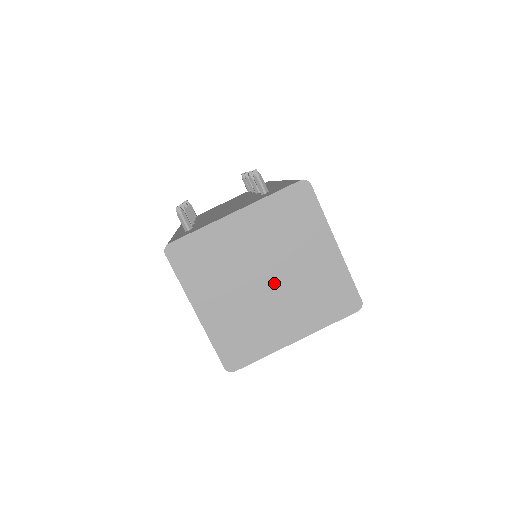
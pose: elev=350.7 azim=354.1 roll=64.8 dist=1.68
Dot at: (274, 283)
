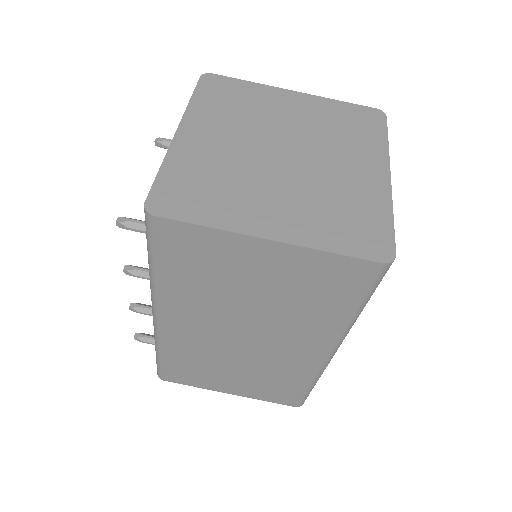
Dot at: (295, 151)
